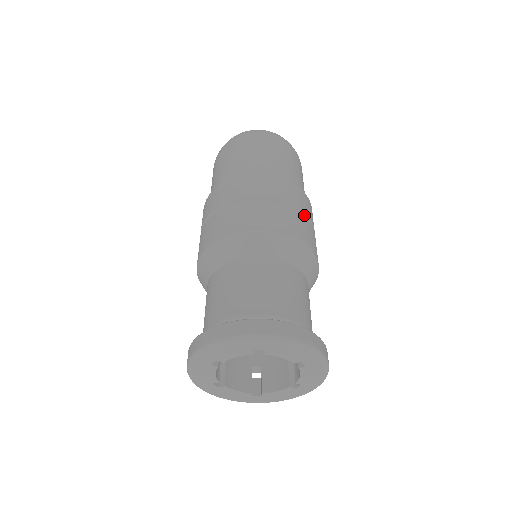
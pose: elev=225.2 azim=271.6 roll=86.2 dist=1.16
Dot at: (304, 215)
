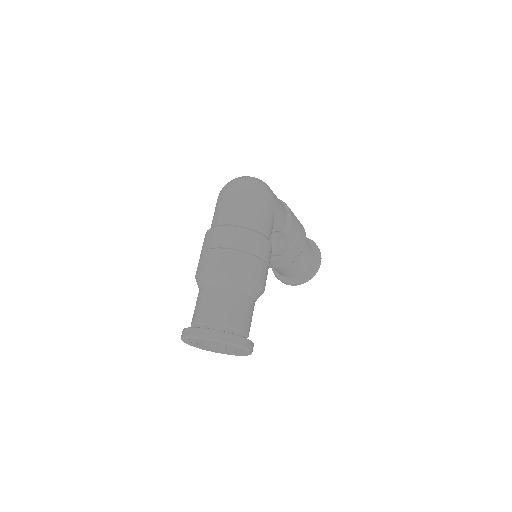
Dot at: (248, 251)
